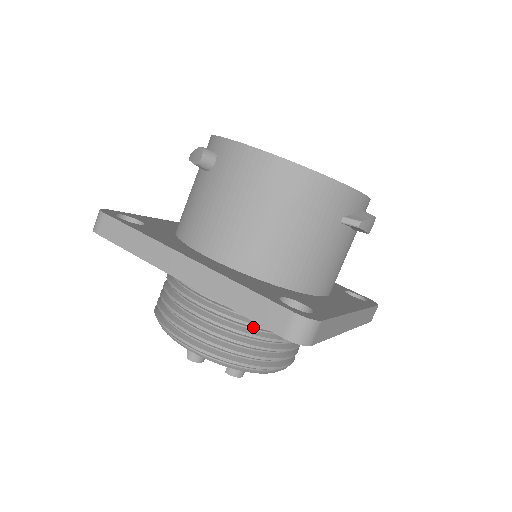
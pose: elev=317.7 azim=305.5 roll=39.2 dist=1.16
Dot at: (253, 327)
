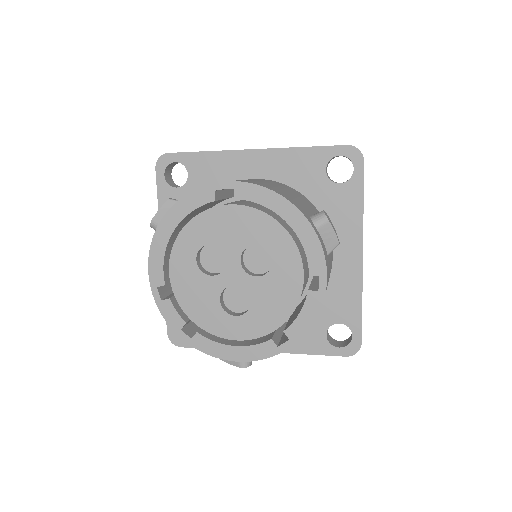
Dot at: occluded
